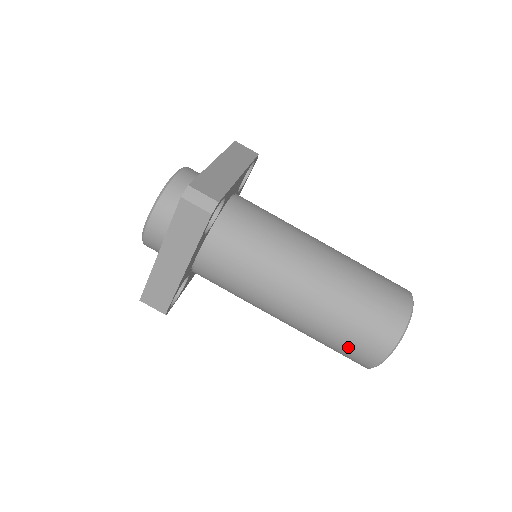
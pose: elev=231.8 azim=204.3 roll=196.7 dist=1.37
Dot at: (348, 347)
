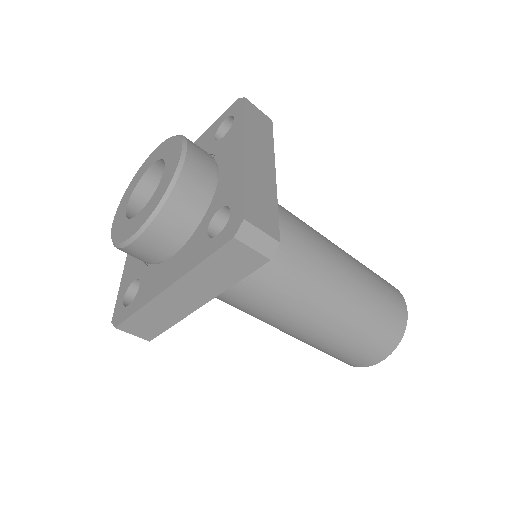
Dot at: (344, 355)
